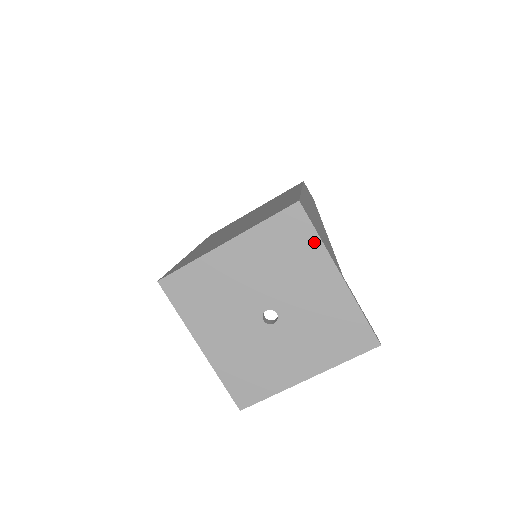
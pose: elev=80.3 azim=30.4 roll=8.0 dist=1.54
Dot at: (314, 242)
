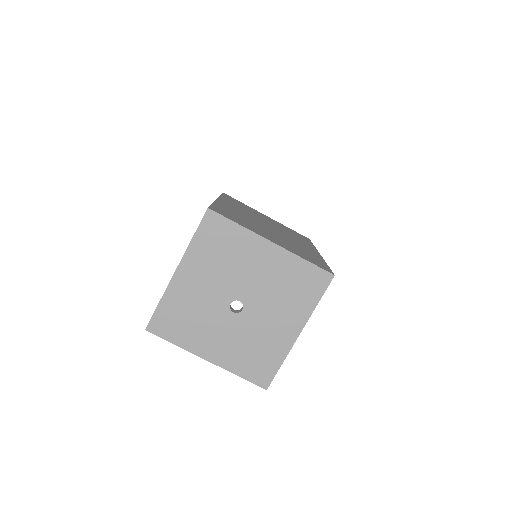
Dot at: (312, 303)
